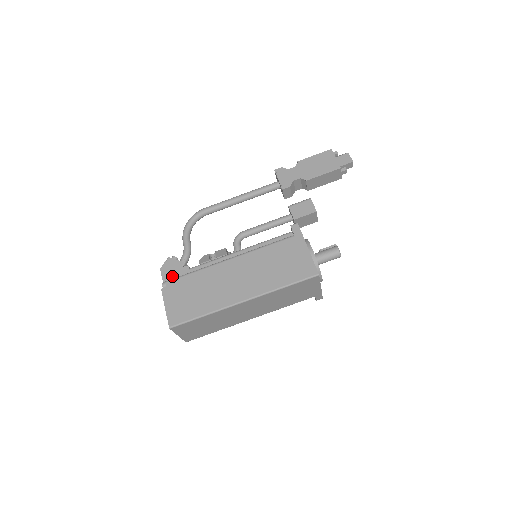
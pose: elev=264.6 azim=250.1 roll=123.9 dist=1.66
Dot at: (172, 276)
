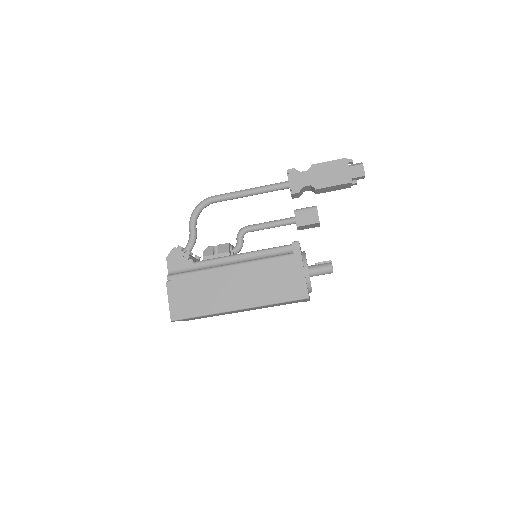
Dot at: (177, 267)
